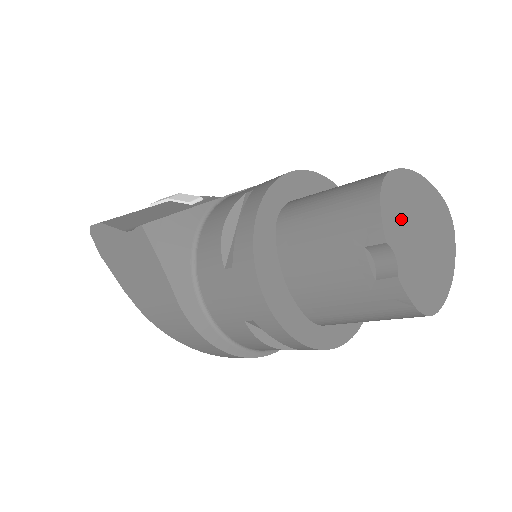
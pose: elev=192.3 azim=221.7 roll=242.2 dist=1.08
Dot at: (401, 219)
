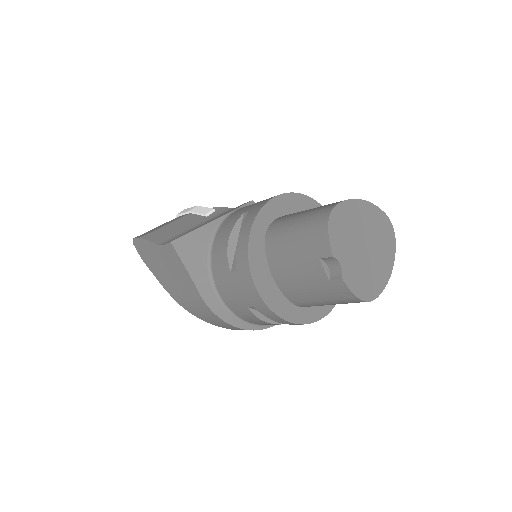
Dot at: (346, 237)
